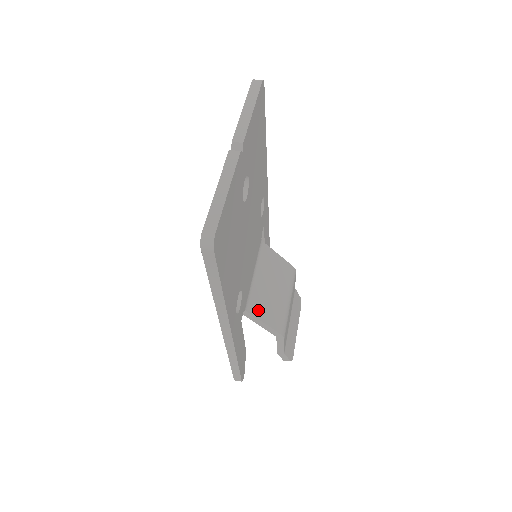
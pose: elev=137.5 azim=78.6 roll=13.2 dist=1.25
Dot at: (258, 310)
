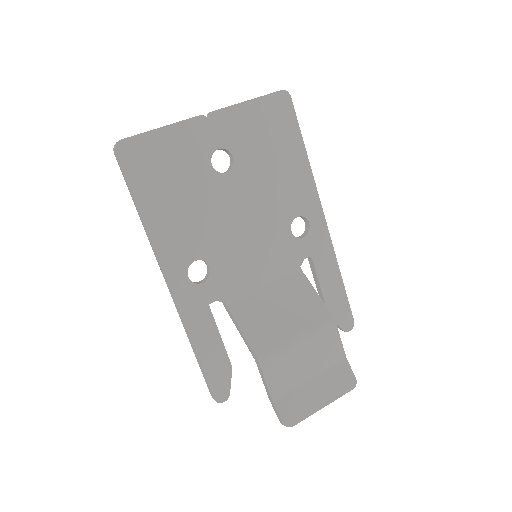
Dot at: (243, 315)
